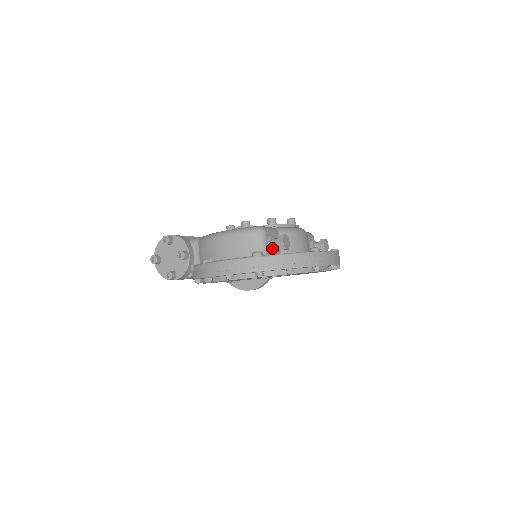
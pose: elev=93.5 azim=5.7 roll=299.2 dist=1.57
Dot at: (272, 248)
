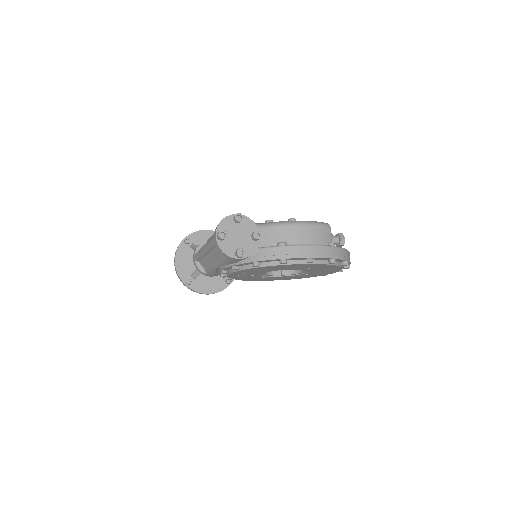
Dot at: occluded
